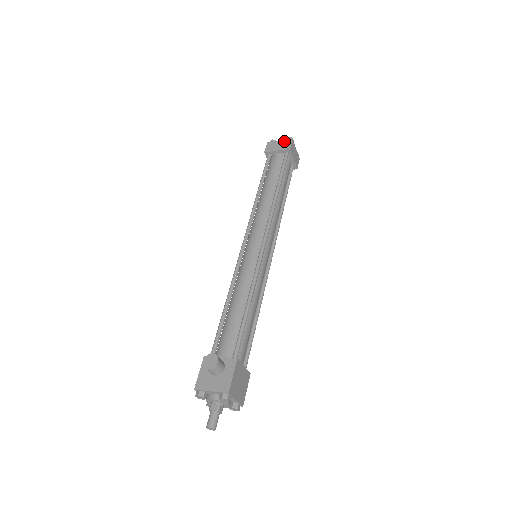
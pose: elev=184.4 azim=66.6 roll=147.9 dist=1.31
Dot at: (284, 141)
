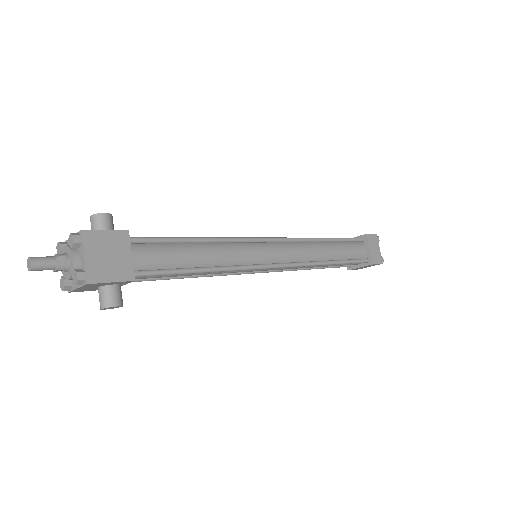
Dot at: occluded
